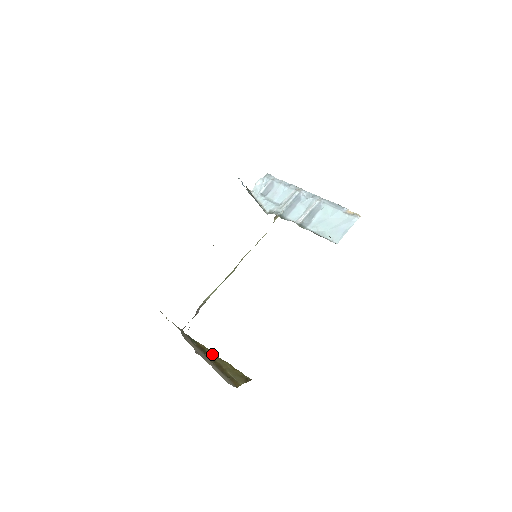
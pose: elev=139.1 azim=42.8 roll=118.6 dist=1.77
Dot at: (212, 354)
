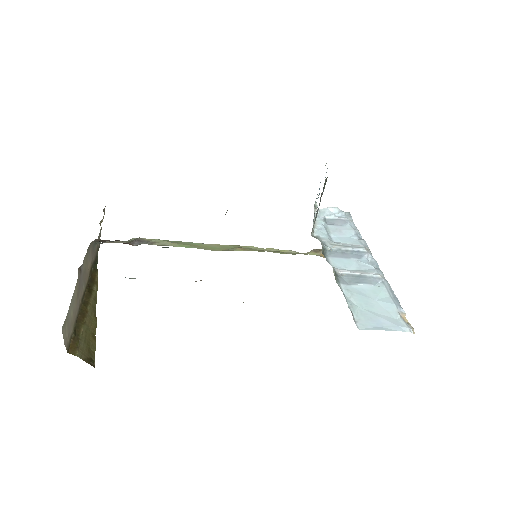
Dot at: (94, 296)
